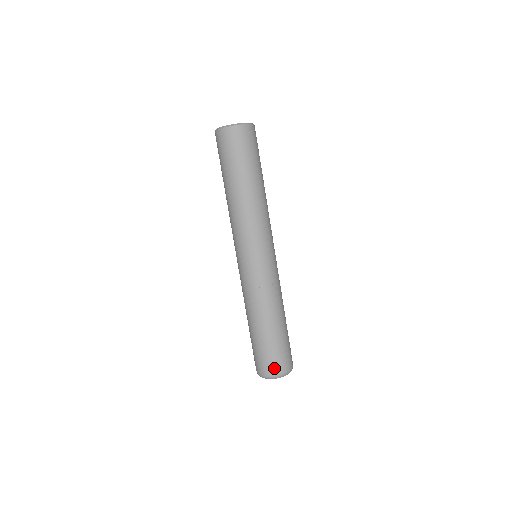
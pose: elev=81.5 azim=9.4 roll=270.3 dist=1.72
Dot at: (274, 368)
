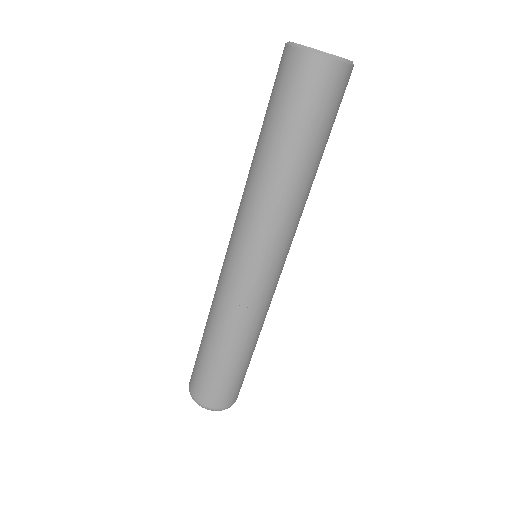
Dot at: (200, 394)
